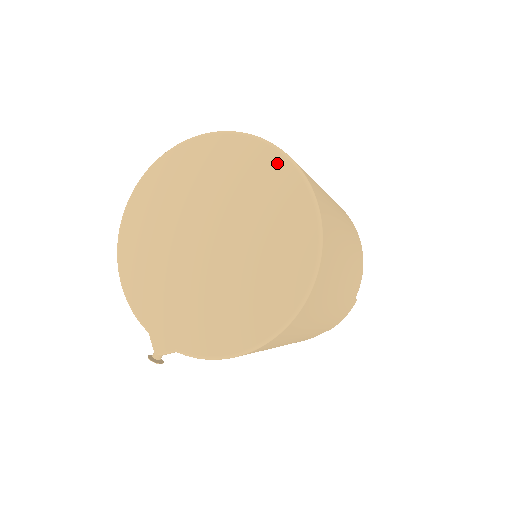
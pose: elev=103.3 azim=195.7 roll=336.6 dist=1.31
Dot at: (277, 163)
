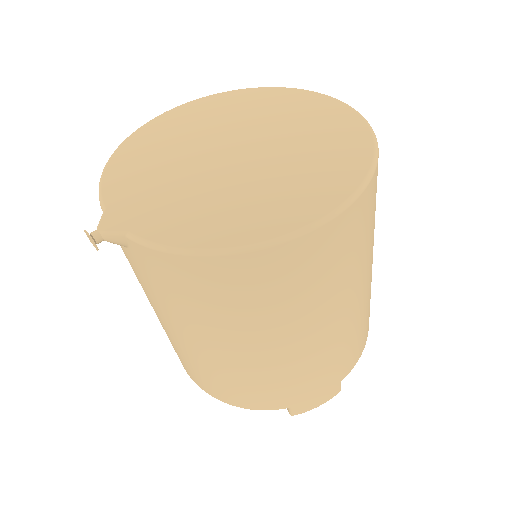
Dot at: (344, 113)
